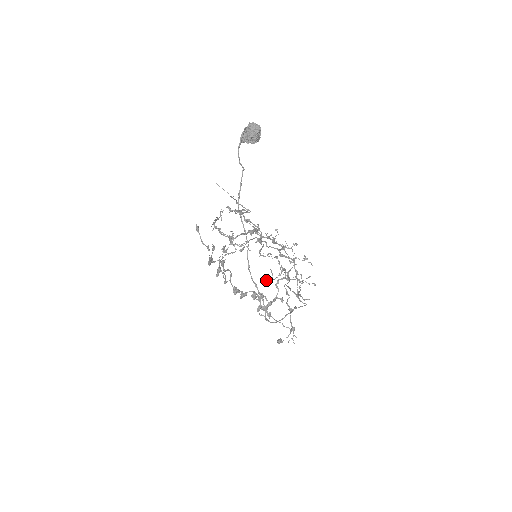
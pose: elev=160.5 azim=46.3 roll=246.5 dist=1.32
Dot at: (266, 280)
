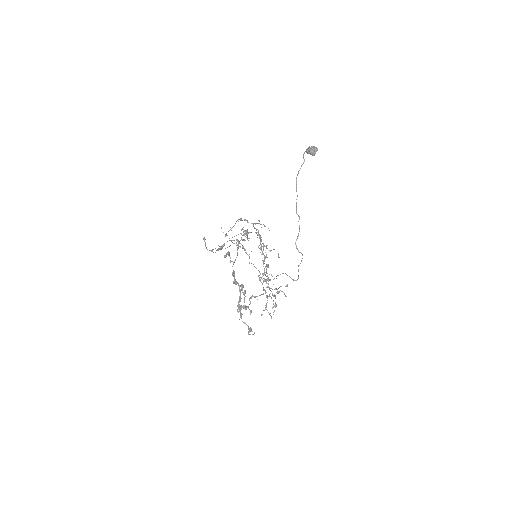
Dot at: (267, 264)
